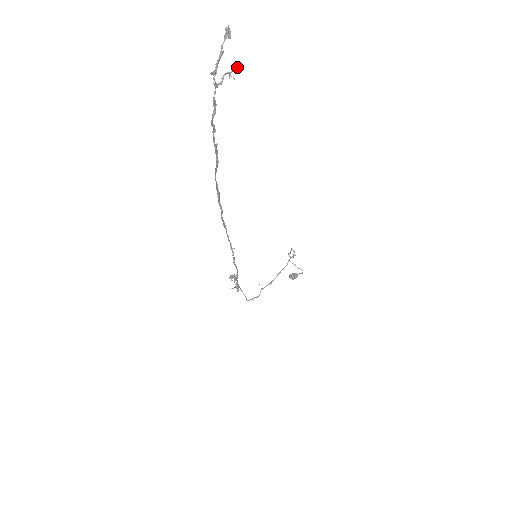
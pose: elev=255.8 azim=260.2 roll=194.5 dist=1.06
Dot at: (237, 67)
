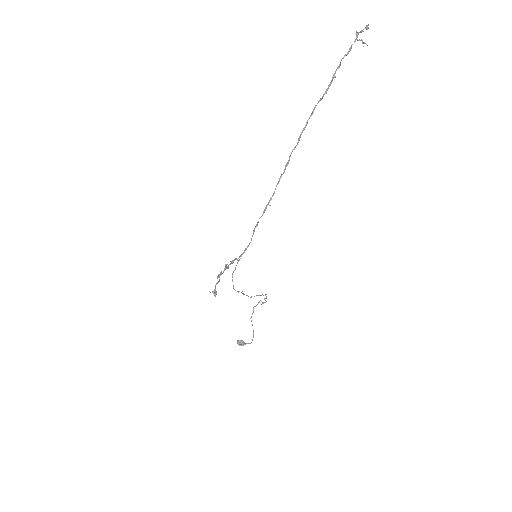
Dot at: (366, 44)
